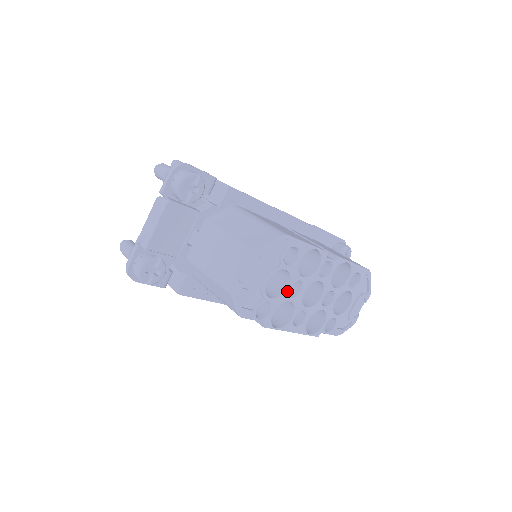
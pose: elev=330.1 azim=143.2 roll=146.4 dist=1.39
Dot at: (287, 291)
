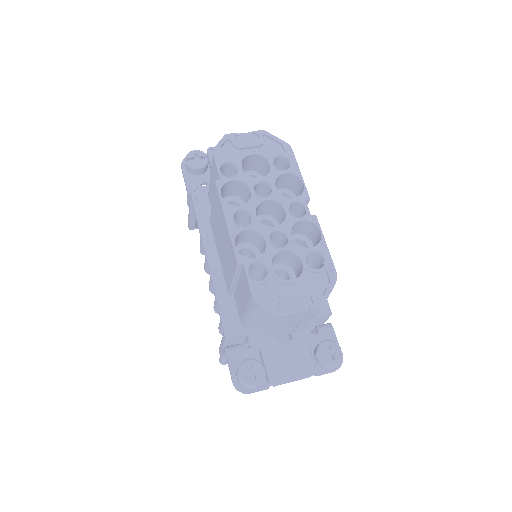
Dot at: (256, 181)
